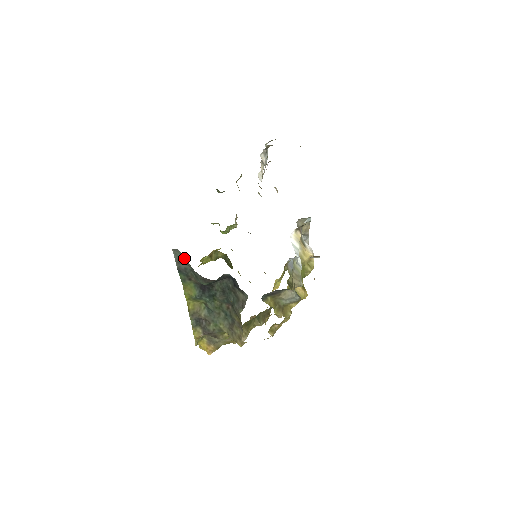
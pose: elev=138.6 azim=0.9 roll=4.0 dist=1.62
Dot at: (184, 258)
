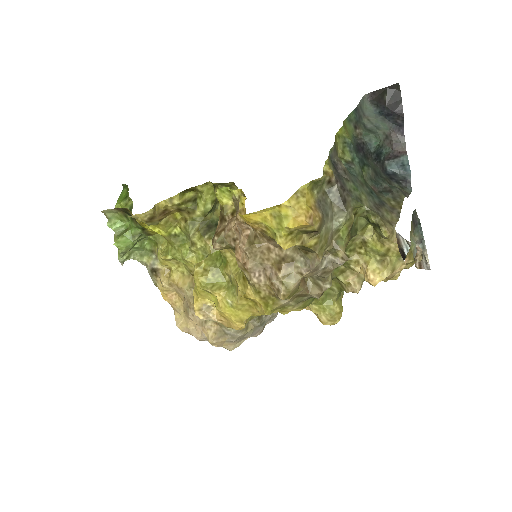
Dot at: (367, 111)
